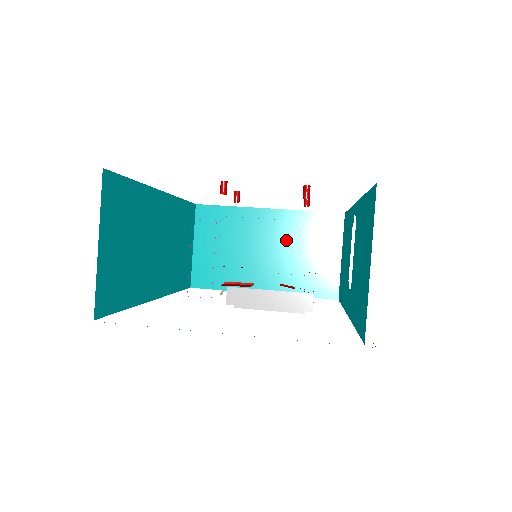
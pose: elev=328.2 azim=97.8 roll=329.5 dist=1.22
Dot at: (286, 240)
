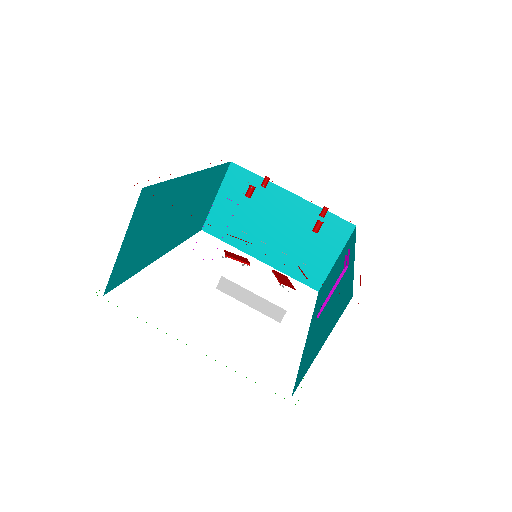
Dot at: (296, 226)
